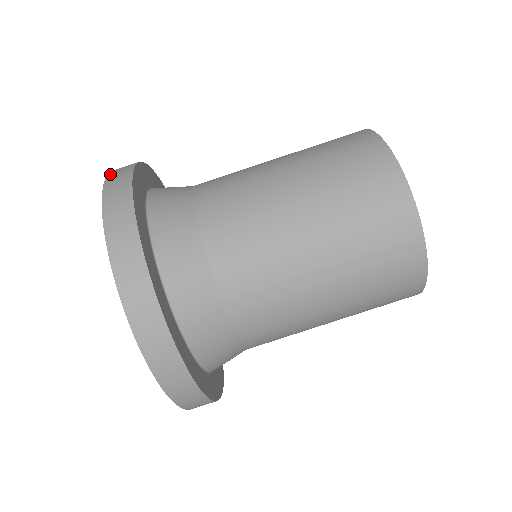
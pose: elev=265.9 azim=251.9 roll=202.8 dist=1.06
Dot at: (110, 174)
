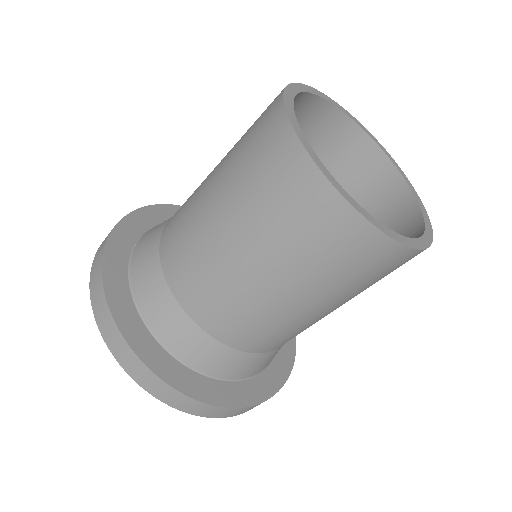
Dot at: (99, 247)
